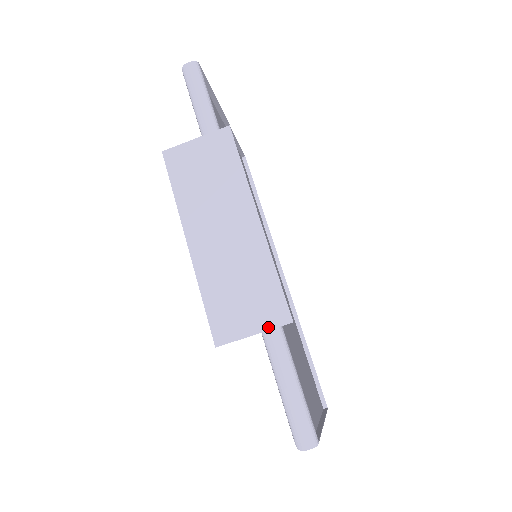
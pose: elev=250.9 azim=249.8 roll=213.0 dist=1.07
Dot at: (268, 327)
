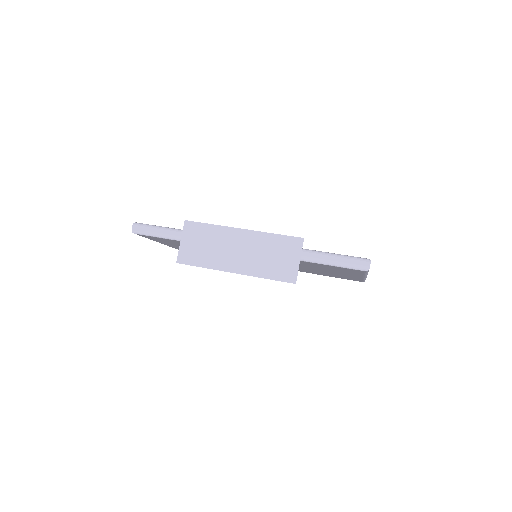
Dot at: (300, 252)
